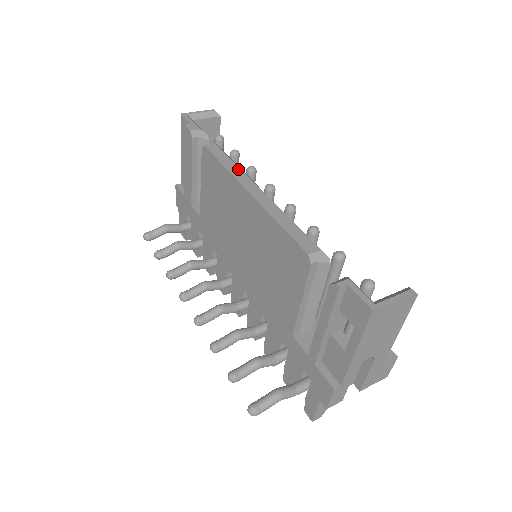
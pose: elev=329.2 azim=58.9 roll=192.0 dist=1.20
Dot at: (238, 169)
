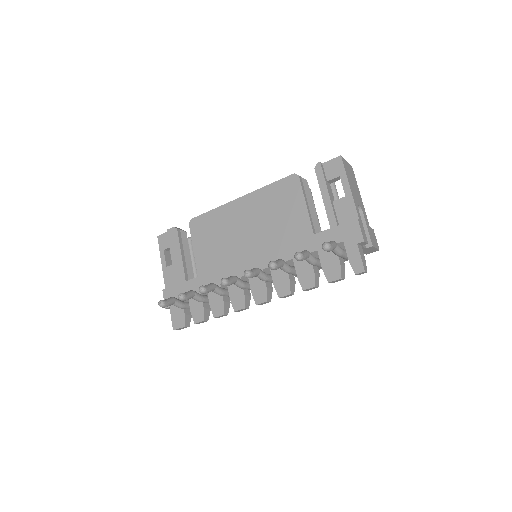
Dot at: occluded
